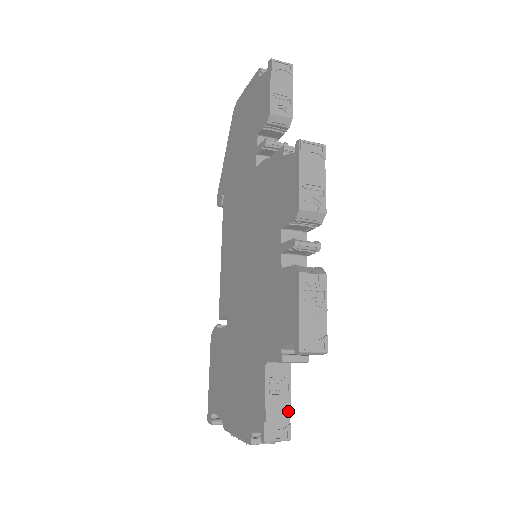
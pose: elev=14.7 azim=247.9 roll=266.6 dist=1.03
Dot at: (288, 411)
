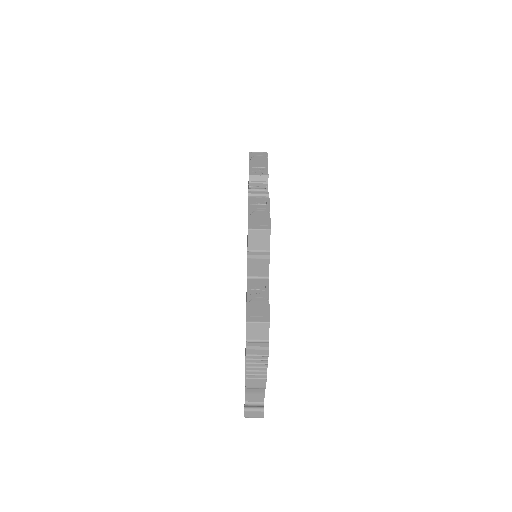
Dot at: (267, 306)
